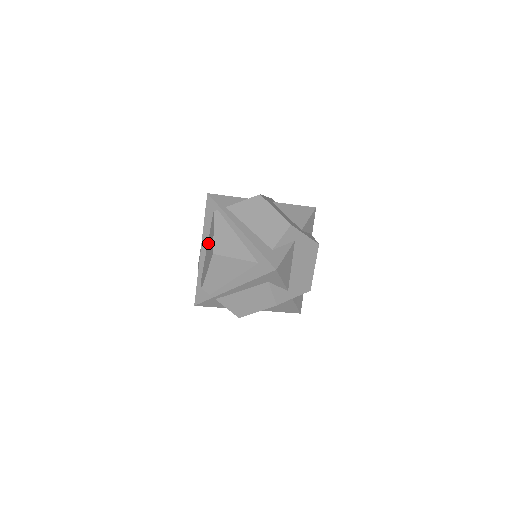
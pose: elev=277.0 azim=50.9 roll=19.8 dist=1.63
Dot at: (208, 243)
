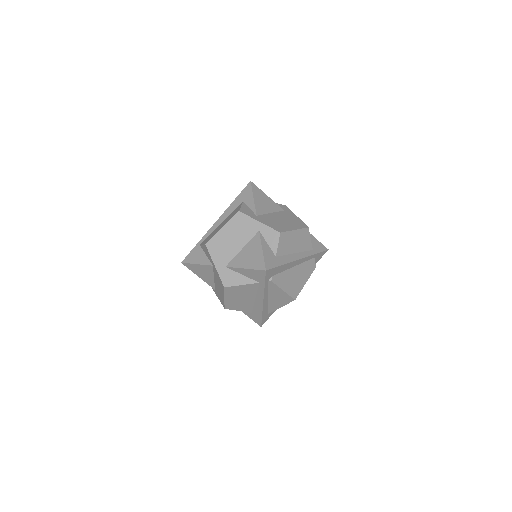
Dot at: occluded
